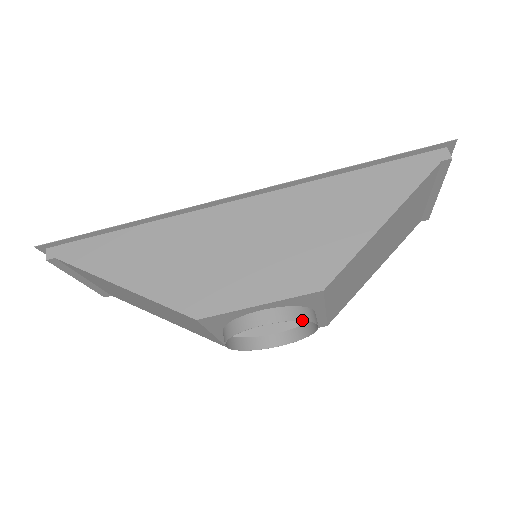
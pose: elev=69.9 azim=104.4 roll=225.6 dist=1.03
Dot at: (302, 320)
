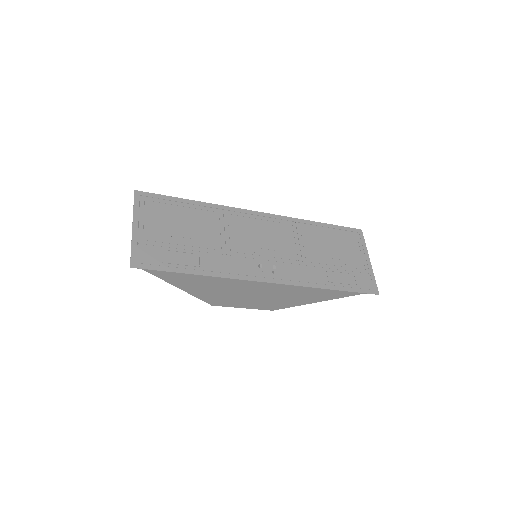
Dot at: occluded
